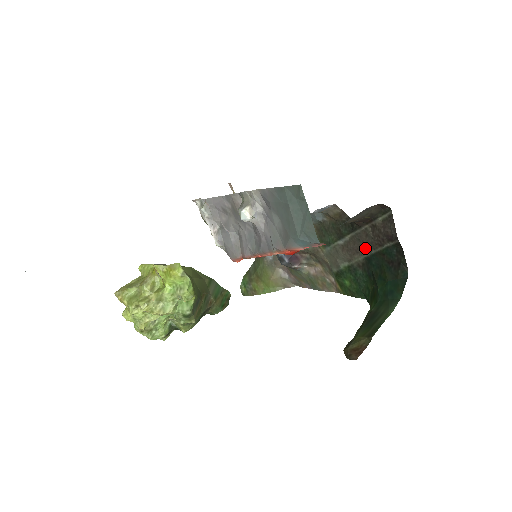
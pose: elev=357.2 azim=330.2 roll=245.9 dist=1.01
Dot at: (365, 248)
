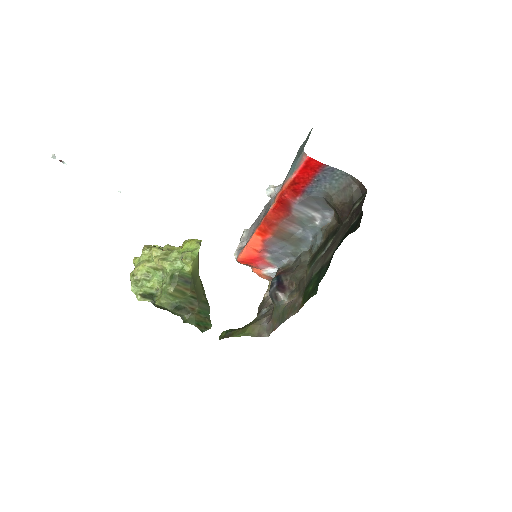
Dot at: (338, 241)
